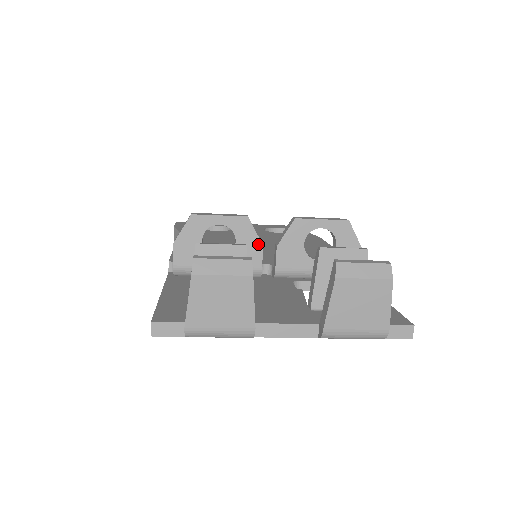
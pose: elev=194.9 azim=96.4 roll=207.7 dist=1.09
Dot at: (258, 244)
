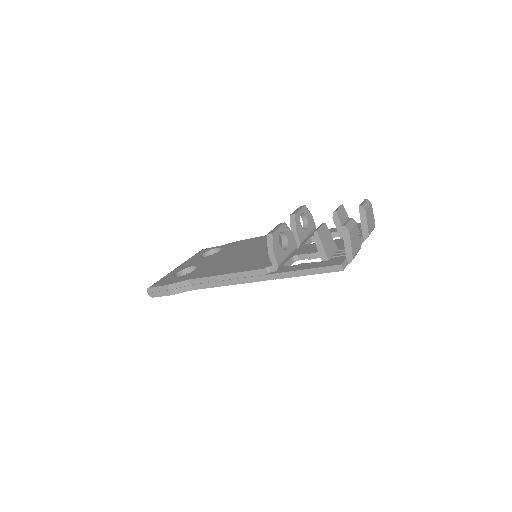
Dot at: (292, 234)
